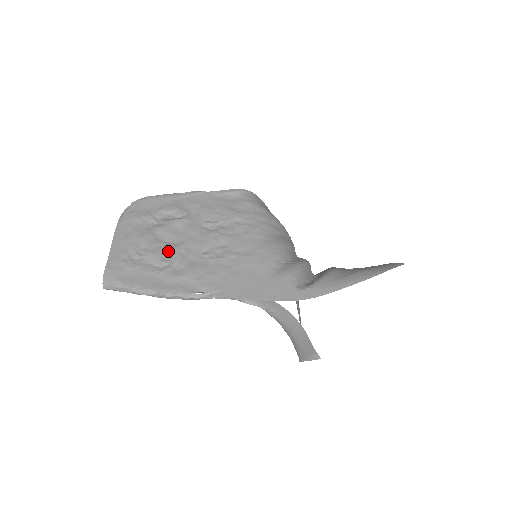
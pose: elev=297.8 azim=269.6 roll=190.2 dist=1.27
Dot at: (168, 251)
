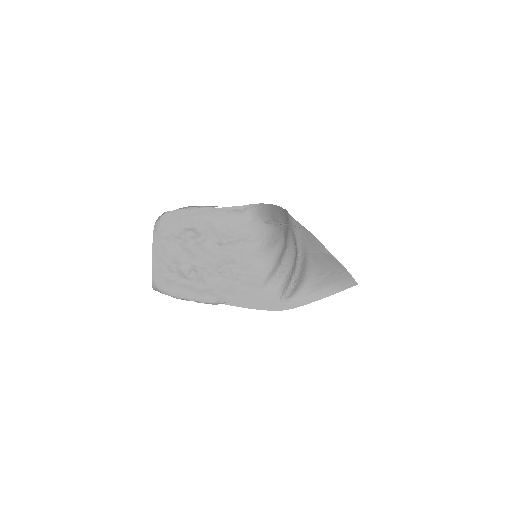
Dot at: (193, 268)
